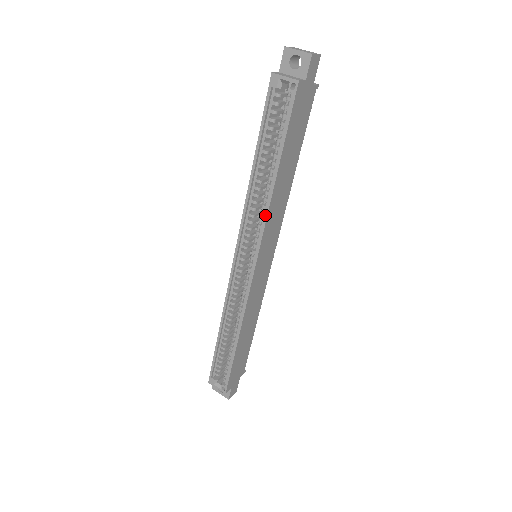
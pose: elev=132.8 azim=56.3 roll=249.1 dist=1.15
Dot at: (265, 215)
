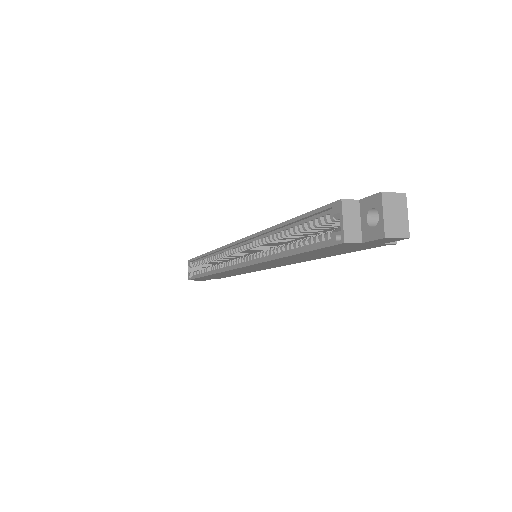
Dot at: (260, 260)
